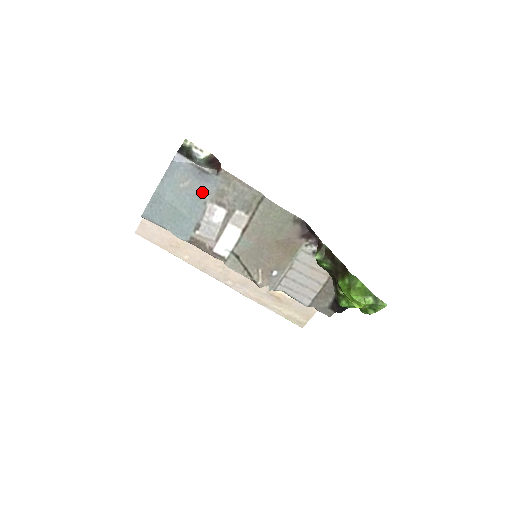
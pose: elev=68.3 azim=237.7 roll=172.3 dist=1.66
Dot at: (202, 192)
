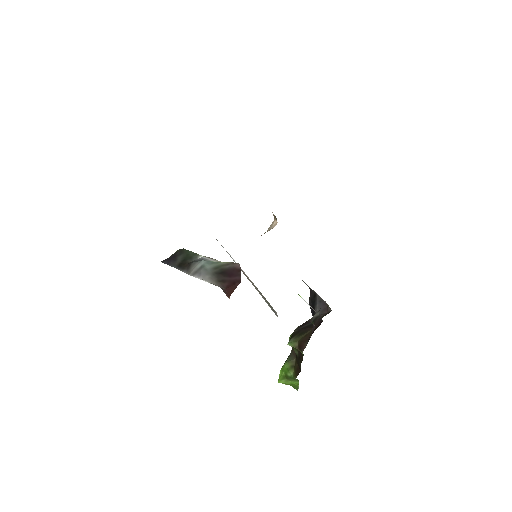
Dot at: occluded
